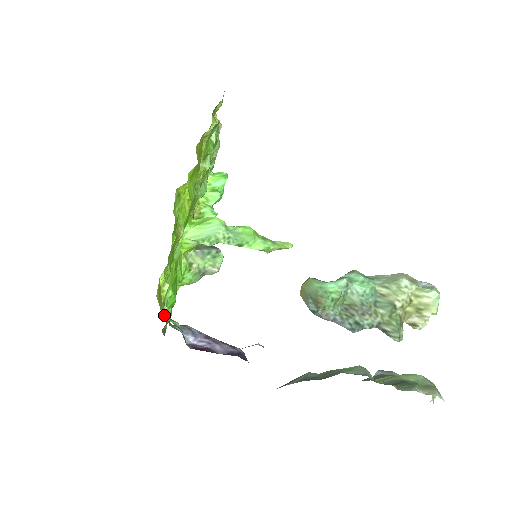
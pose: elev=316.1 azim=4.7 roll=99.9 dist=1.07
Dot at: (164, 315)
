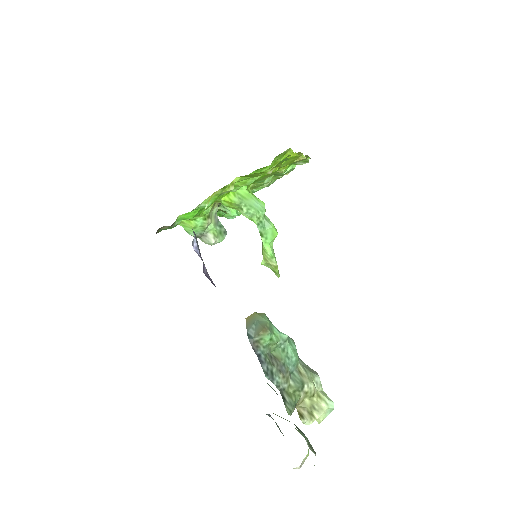
Dot at: occluded
